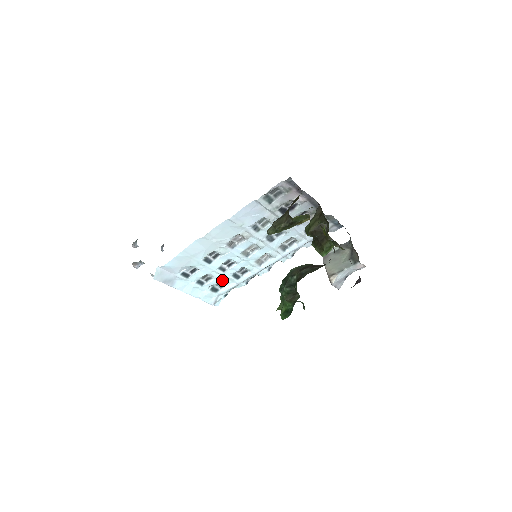
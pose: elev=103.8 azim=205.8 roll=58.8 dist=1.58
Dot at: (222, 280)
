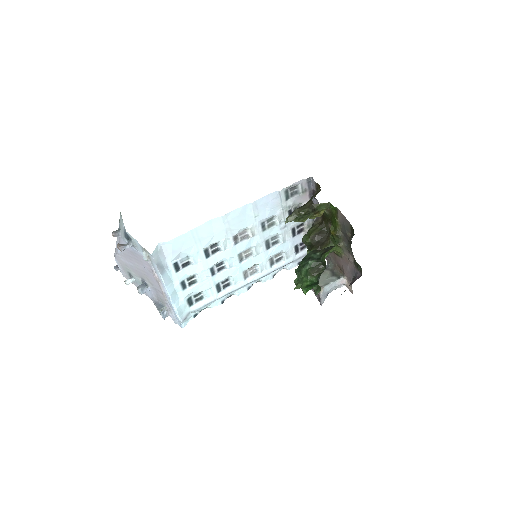
Dot at: (204, 289)
